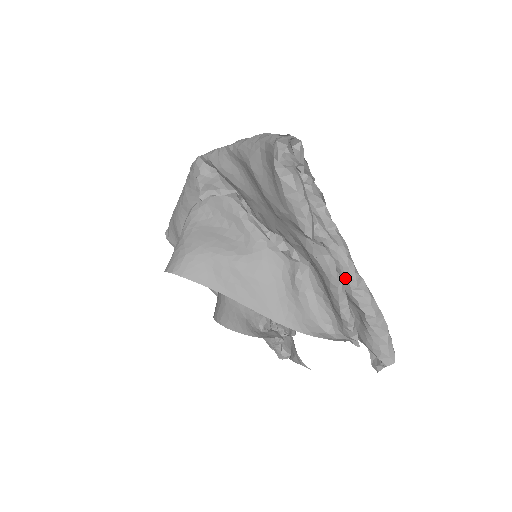
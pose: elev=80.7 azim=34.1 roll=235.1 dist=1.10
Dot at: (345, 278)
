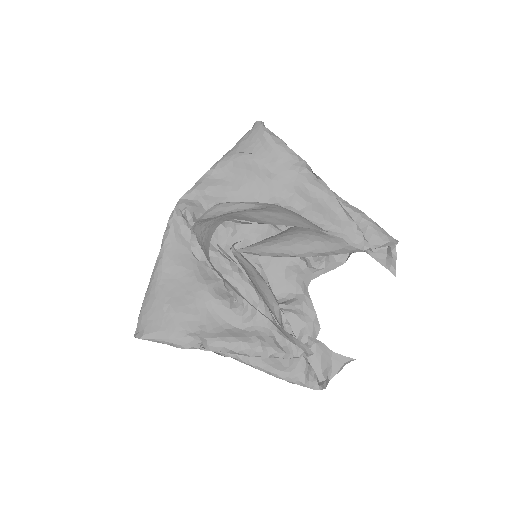
Dot at: occluded
